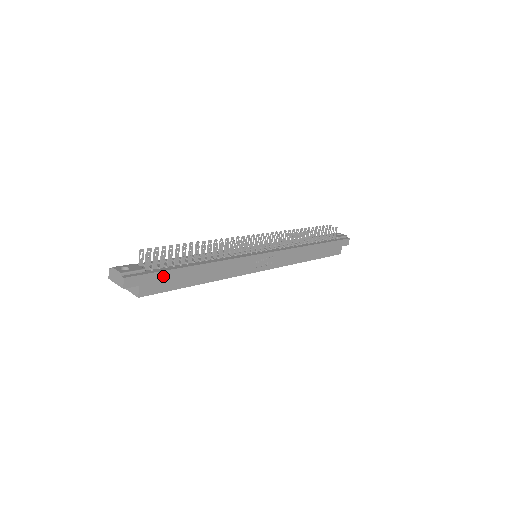
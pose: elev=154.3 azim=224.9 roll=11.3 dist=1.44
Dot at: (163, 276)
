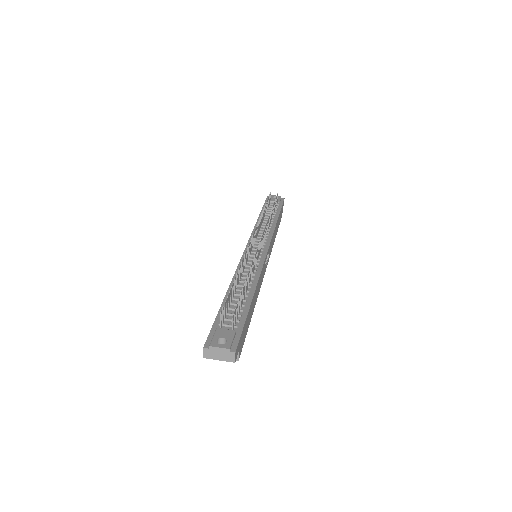
Dot at: (244, 327)
